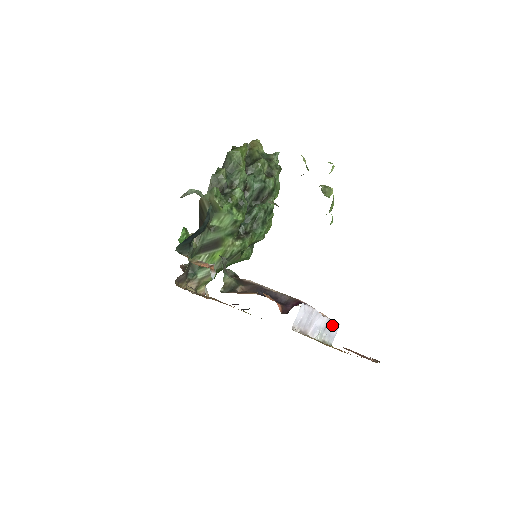
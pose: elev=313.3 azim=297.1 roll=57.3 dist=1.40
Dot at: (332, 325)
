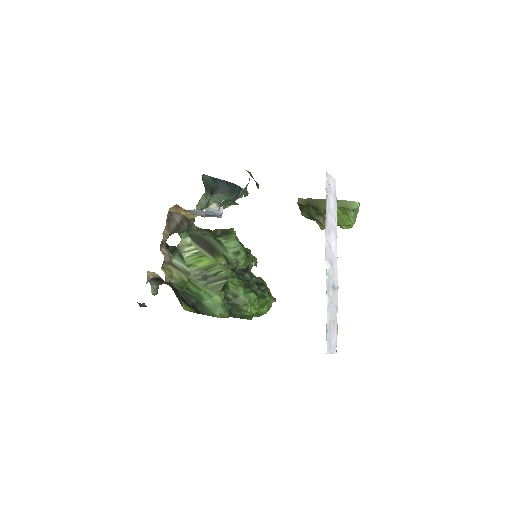
Dot at: (335, 316)
